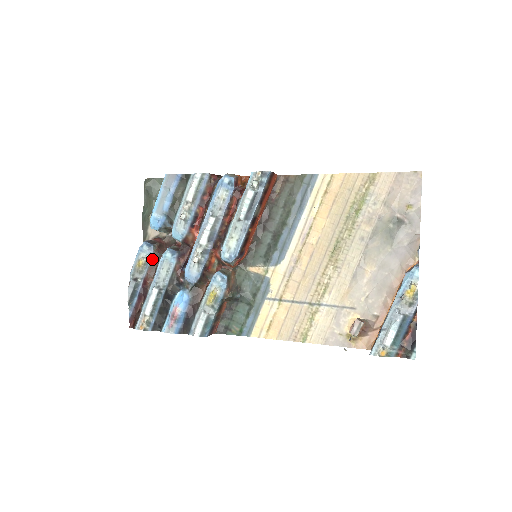
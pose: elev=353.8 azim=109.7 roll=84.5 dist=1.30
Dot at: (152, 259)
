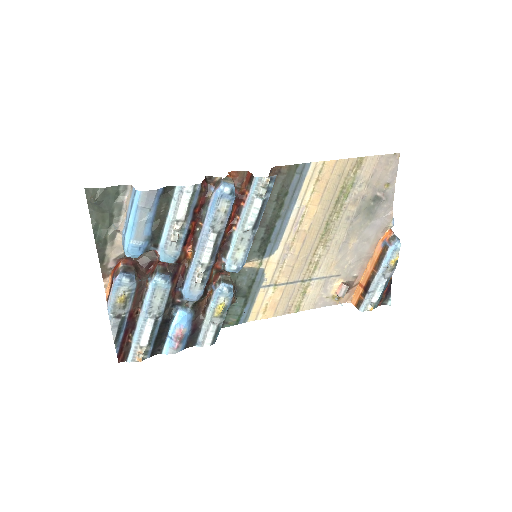
Dot at: (136, 289)
